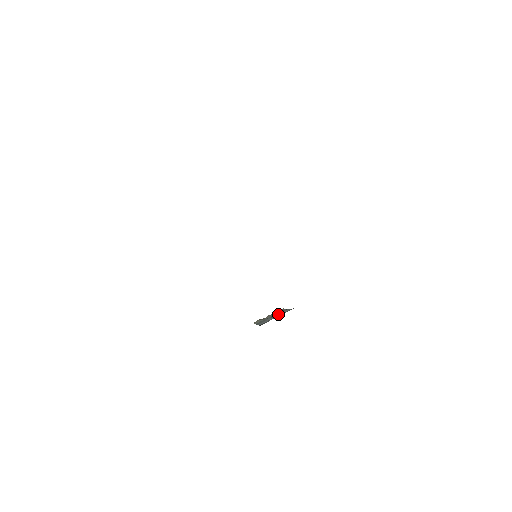
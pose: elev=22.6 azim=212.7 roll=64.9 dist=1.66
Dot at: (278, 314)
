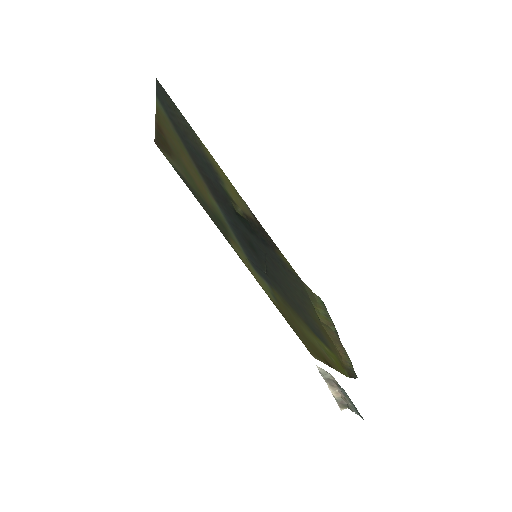
Dot at: occluded
